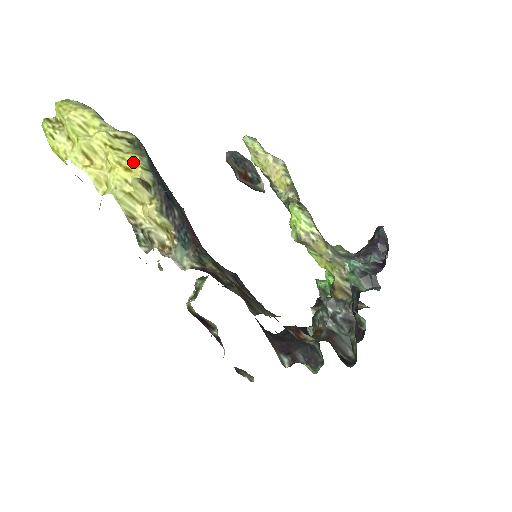
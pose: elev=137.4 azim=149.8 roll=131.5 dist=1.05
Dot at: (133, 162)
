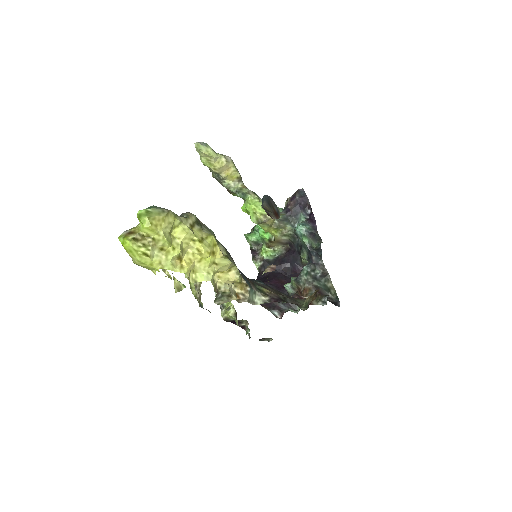
Dot at: (212, 244)
